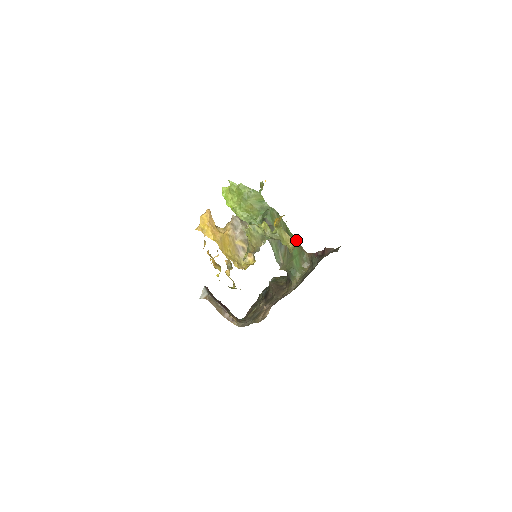
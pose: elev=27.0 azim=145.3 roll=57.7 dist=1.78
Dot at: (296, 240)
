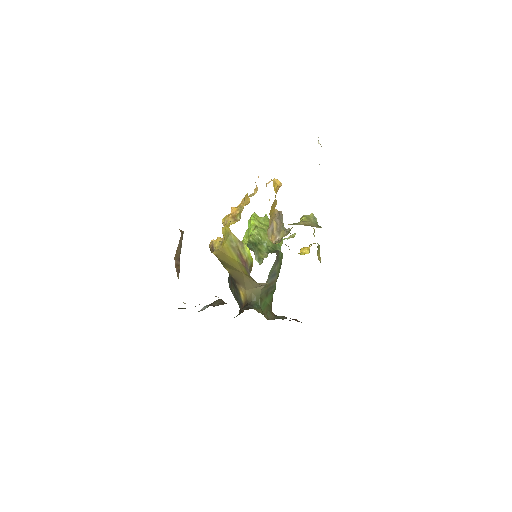
Dot at: occluded
